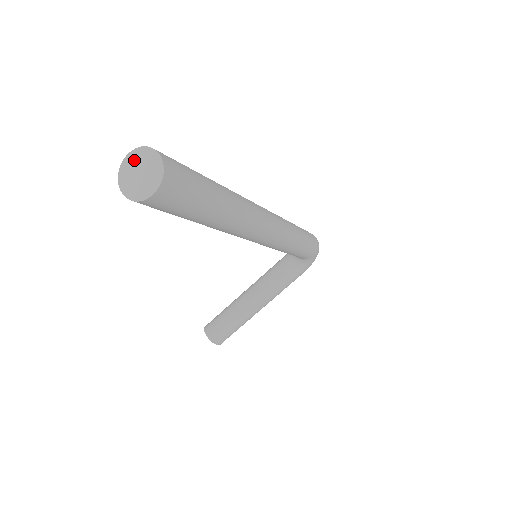
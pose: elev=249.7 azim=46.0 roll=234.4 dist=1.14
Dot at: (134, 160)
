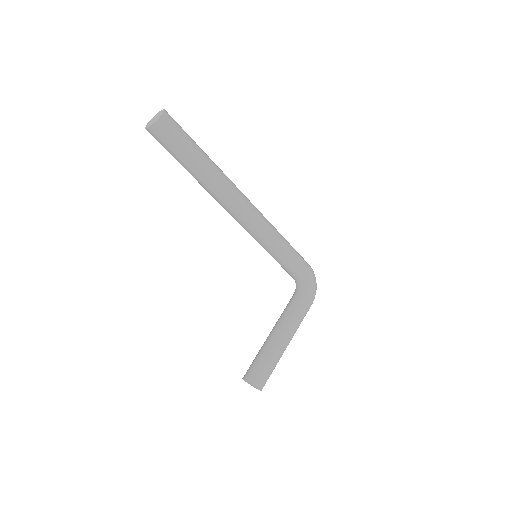
Dot at: (152, 119)
